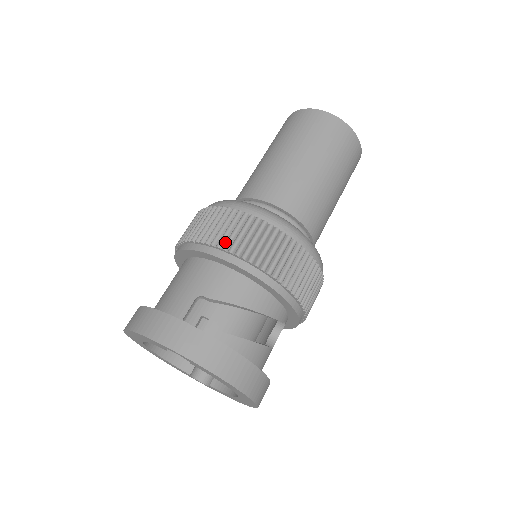
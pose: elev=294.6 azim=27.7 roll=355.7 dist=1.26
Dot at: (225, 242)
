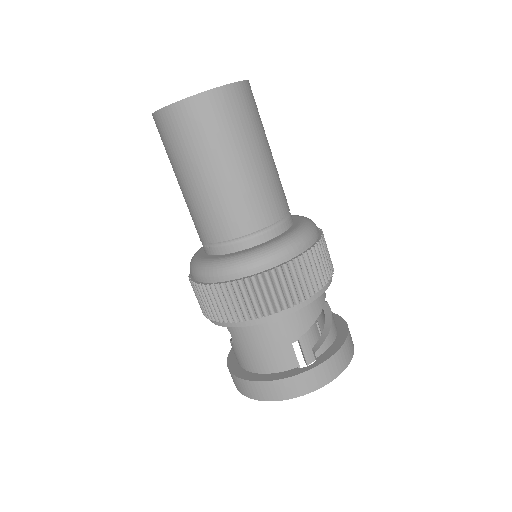
Dot at: (279, 303)
